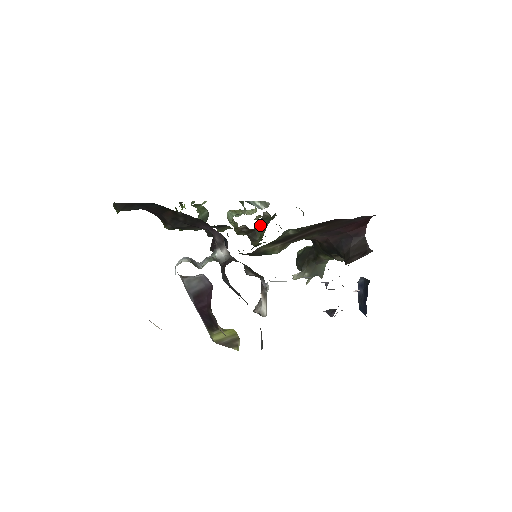
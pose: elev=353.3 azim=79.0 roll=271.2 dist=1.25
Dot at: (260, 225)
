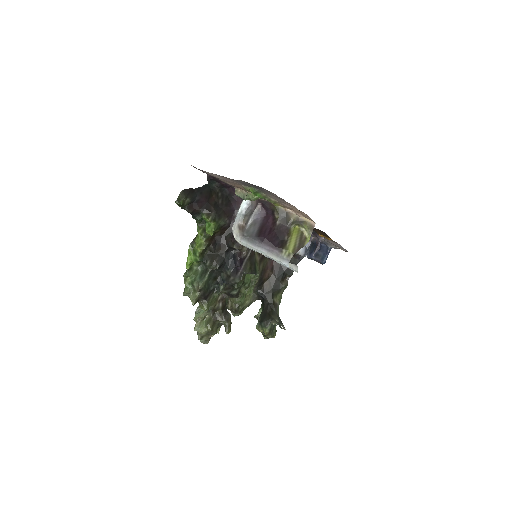
Dot at: occluded
